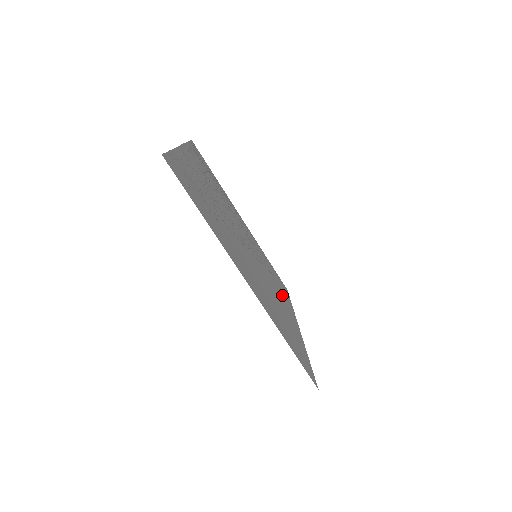
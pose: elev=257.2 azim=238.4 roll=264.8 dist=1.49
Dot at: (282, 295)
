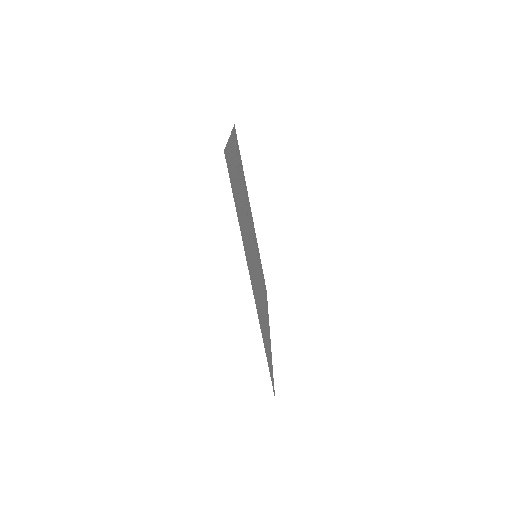
Dot at: (264, 298)
